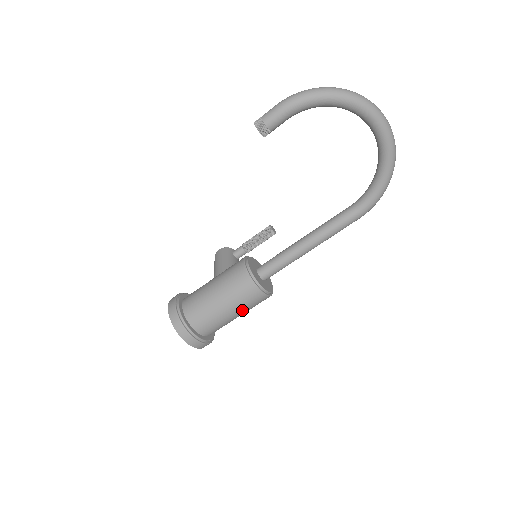
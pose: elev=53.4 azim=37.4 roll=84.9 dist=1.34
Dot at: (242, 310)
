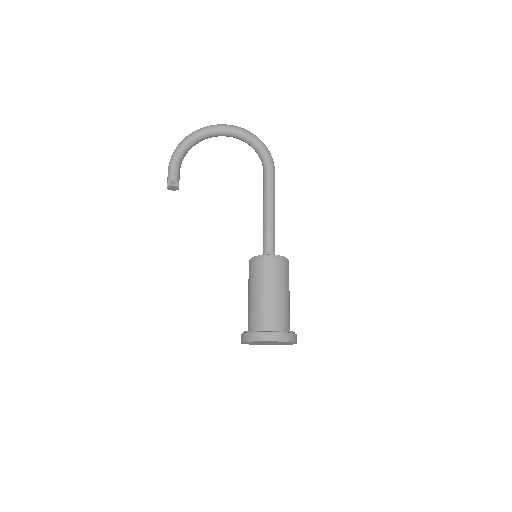
Dot at: (278, 283)
